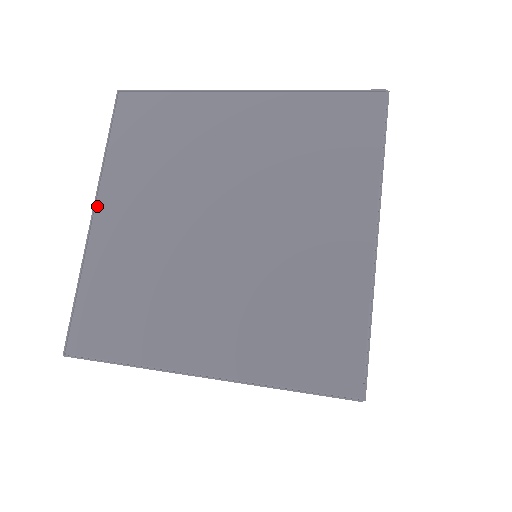
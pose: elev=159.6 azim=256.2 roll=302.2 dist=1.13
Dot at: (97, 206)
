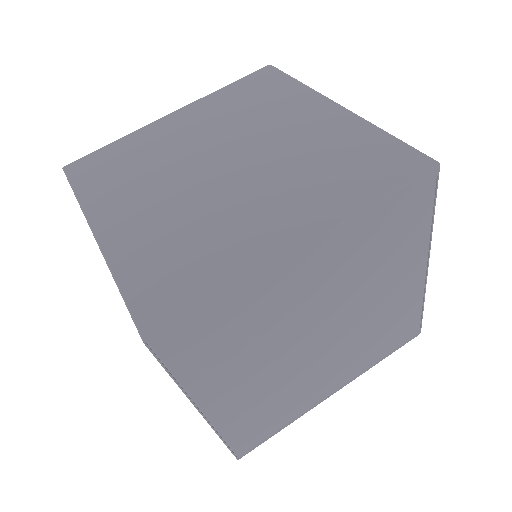
Dot at: (203, 409)
